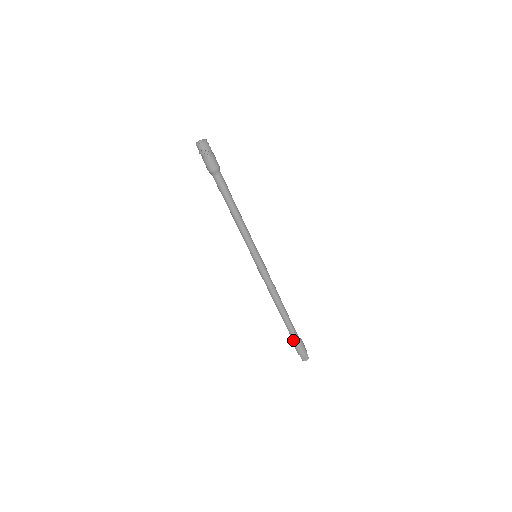
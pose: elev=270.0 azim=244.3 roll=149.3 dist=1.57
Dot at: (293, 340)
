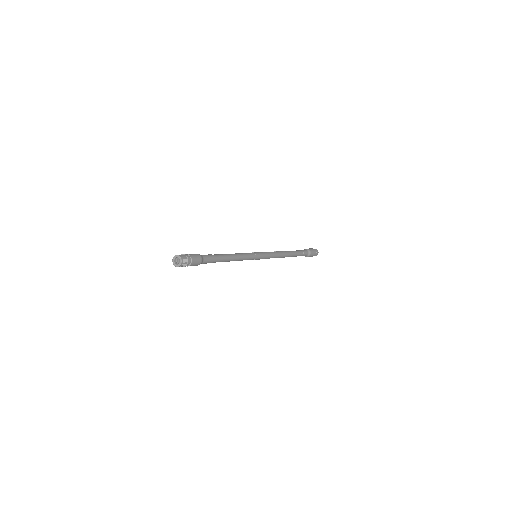
Dot at: occluded
